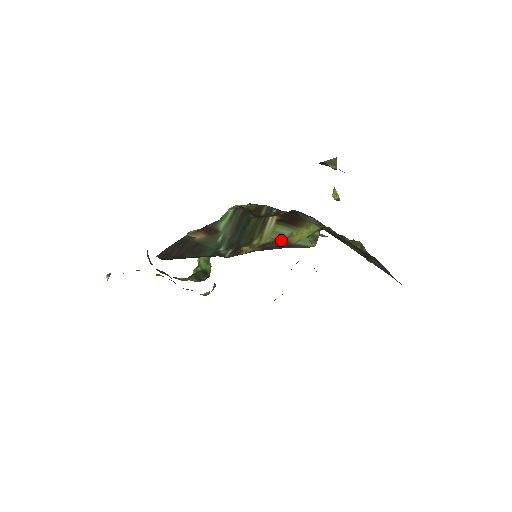
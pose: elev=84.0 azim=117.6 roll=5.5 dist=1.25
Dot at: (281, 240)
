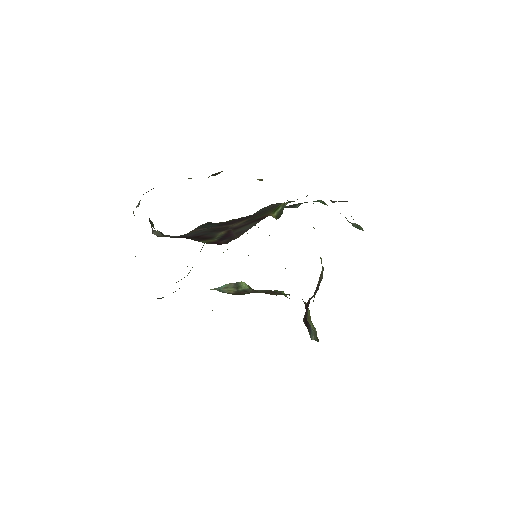
Dot at: occluded
